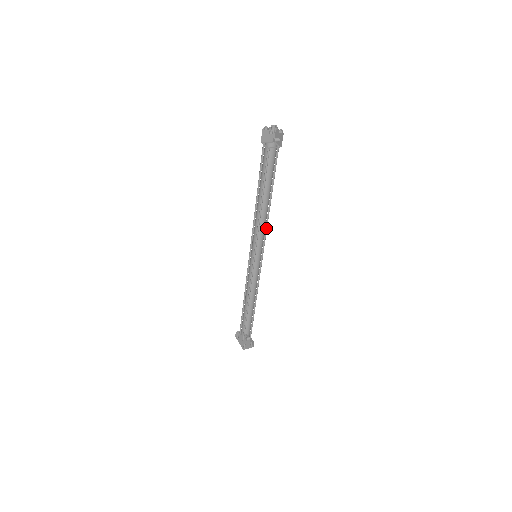
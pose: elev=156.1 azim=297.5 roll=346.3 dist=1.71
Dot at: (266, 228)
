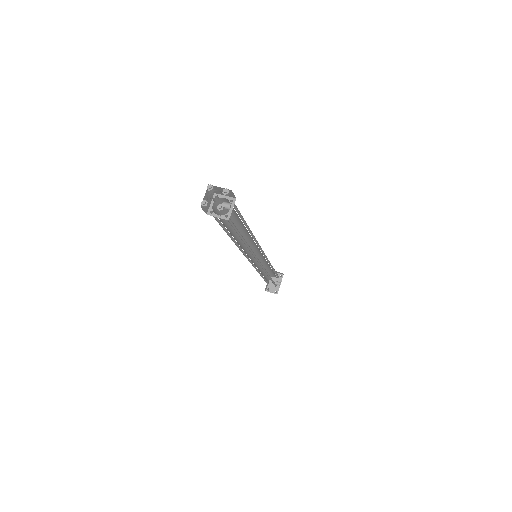
Dot at: occluded
